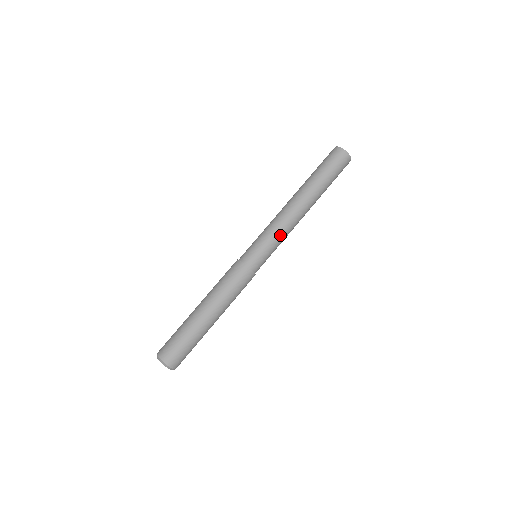
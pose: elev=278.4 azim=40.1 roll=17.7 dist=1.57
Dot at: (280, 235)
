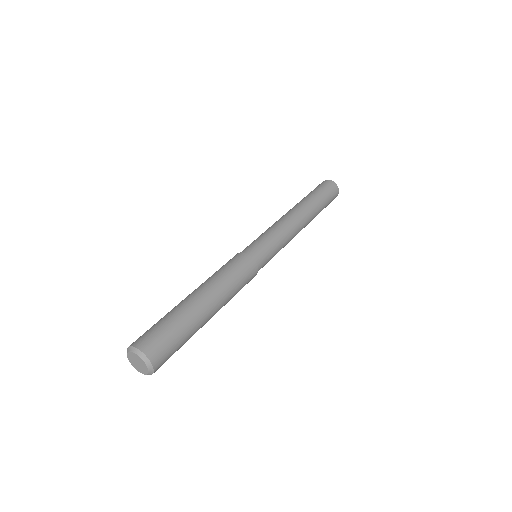
Dot at: (273, 228)
